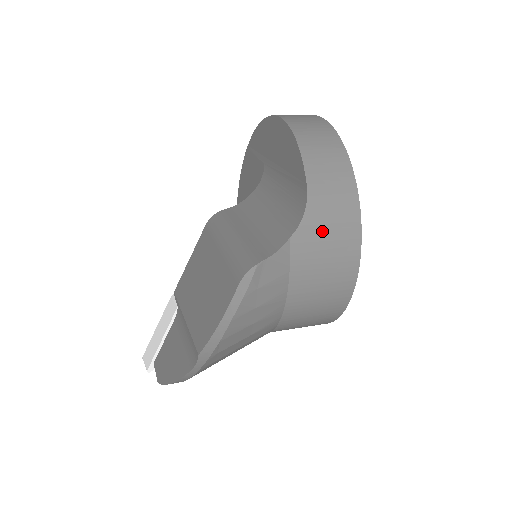
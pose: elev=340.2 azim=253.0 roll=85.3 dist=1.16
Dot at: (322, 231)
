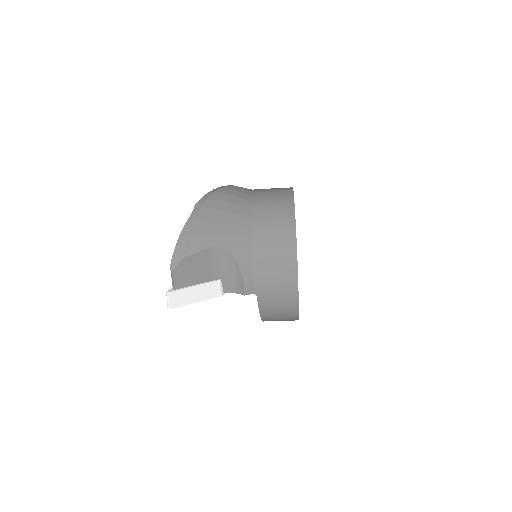
Dot at: occluded
